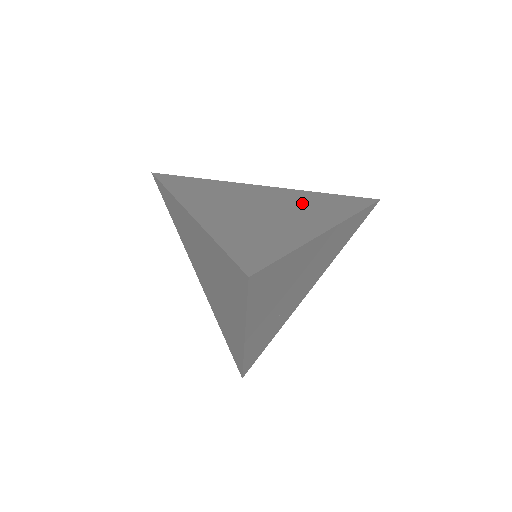
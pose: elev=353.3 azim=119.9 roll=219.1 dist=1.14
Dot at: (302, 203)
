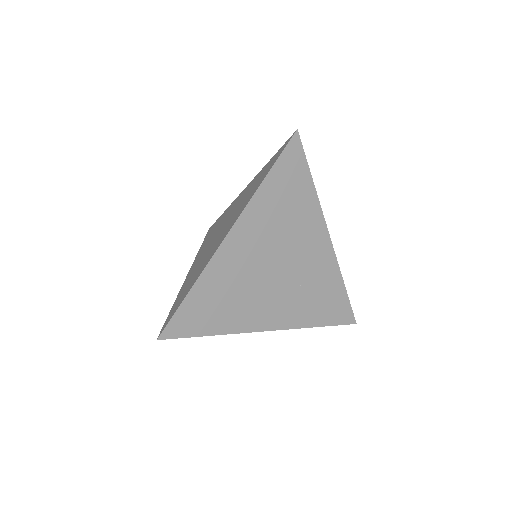
Dot at: (242, 201)
